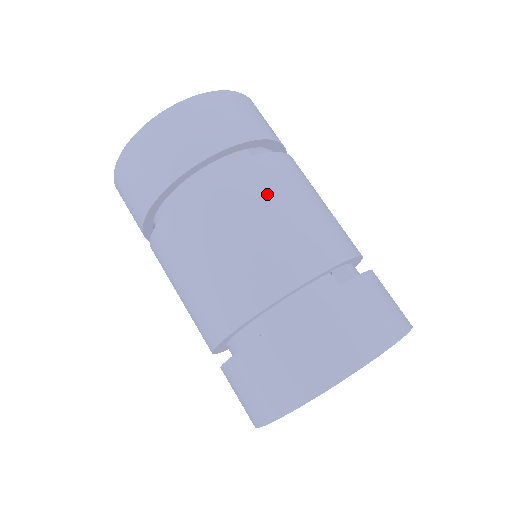
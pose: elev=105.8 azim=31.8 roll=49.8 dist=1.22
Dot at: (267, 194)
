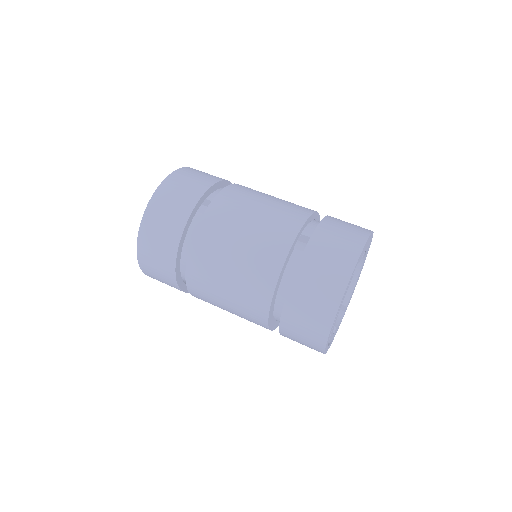
Dot at: (225, 236)
